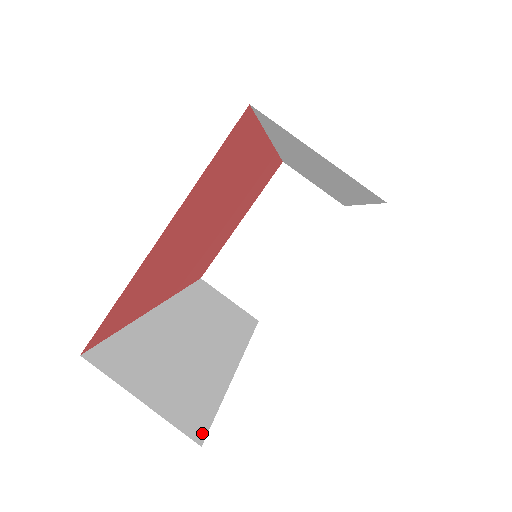
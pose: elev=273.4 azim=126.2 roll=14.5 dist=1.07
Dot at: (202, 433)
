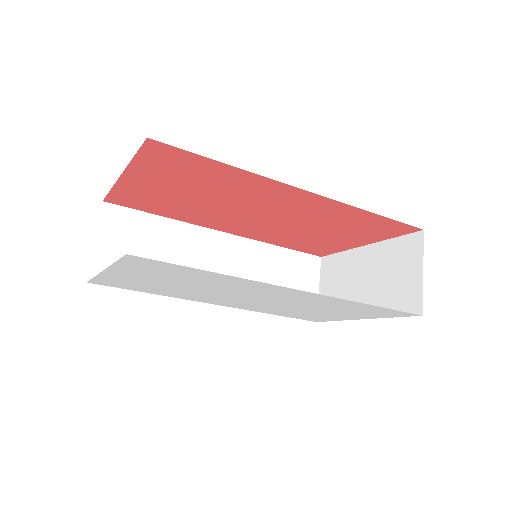
Dot at: occluded
